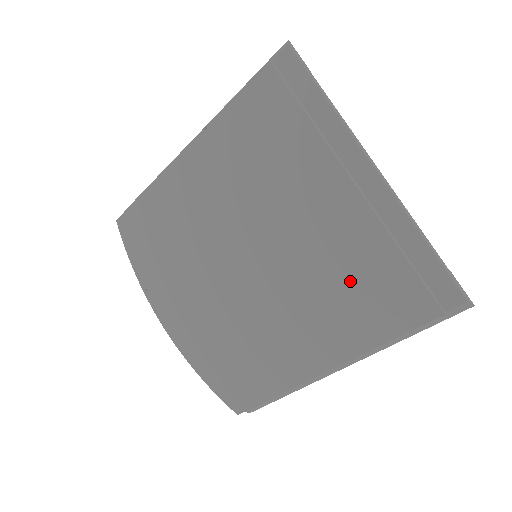
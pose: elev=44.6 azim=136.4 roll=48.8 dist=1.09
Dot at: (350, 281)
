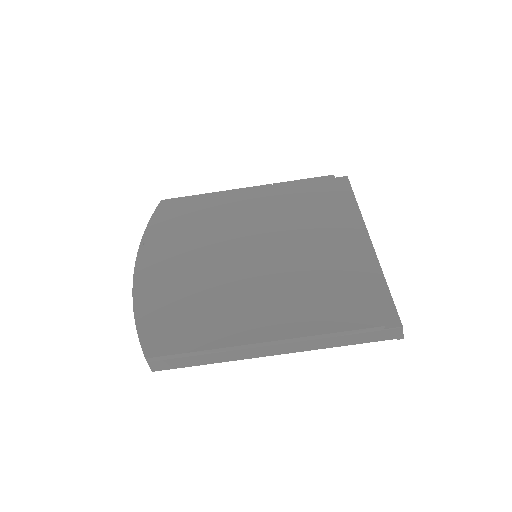
Dot at: (323, 286)
